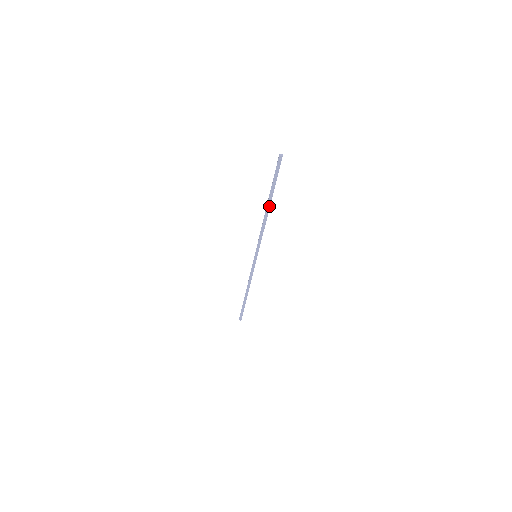
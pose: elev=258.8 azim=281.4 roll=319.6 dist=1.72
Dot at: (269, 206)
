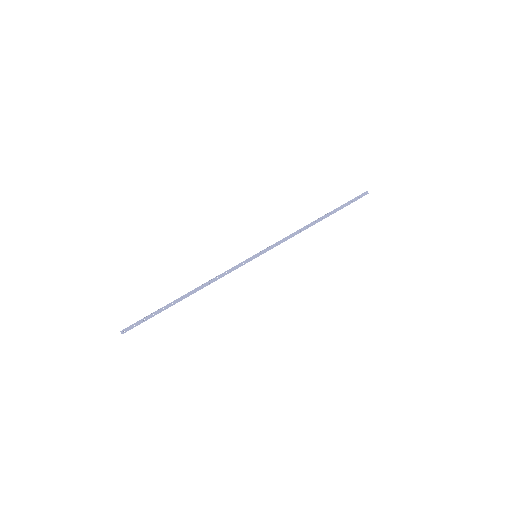
Dot at: (322, 219)
